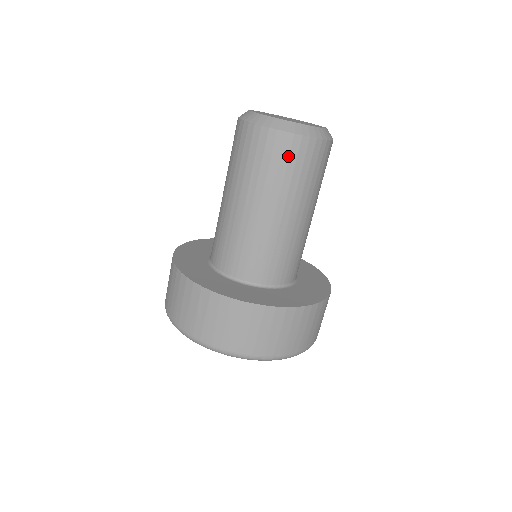
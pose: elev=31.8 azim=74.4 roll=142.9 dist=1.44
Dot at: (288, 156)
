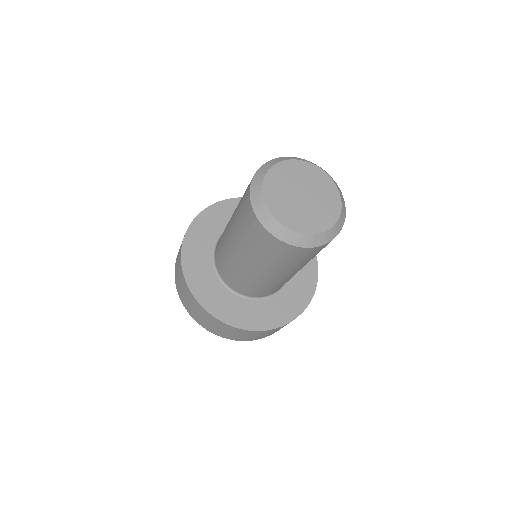
Dot at: (288, 255)
